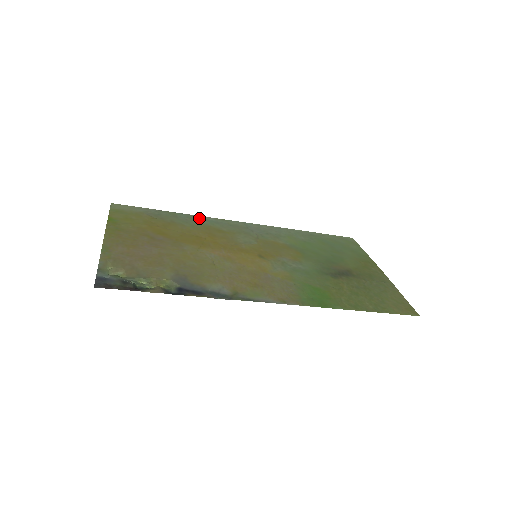
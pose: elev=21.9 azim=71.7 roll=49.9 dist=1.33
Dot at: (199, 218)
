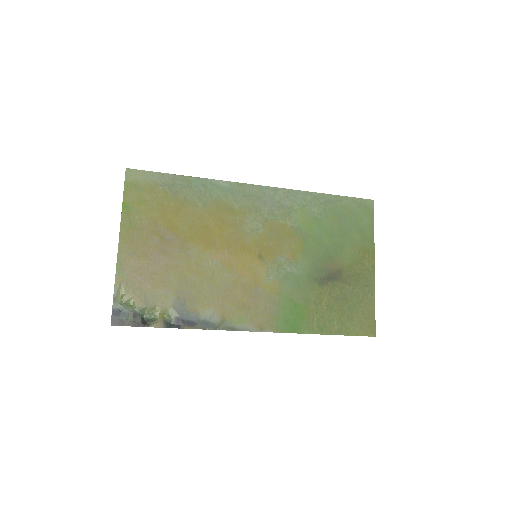
Dot at: (214, 185)
